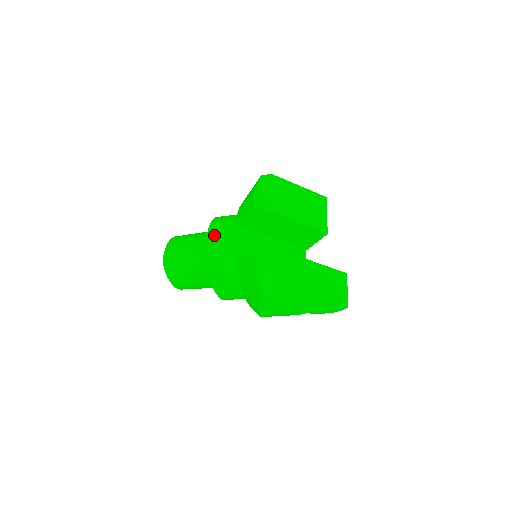
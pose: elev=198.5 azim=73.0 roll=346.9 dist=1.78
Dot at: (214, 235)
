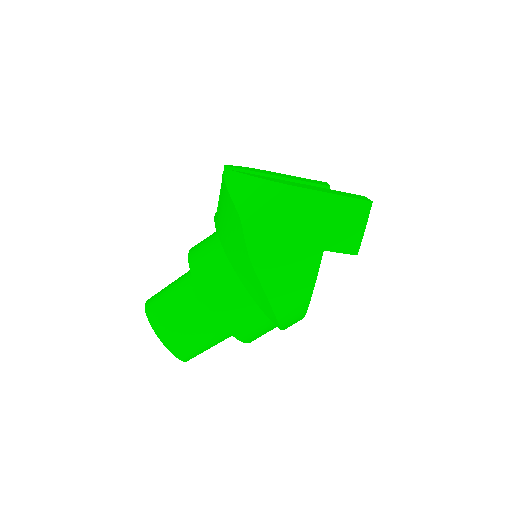
Dot at: (198, 243)
